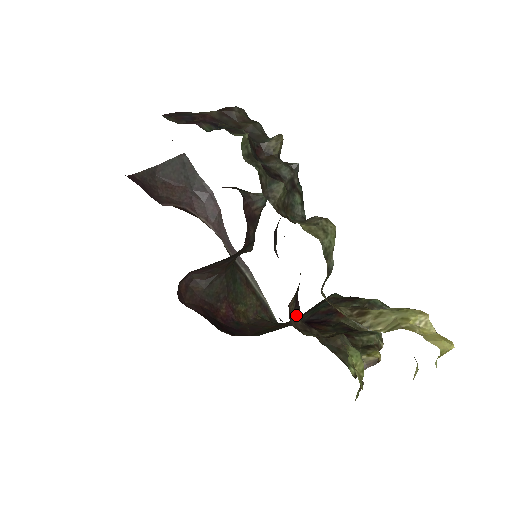
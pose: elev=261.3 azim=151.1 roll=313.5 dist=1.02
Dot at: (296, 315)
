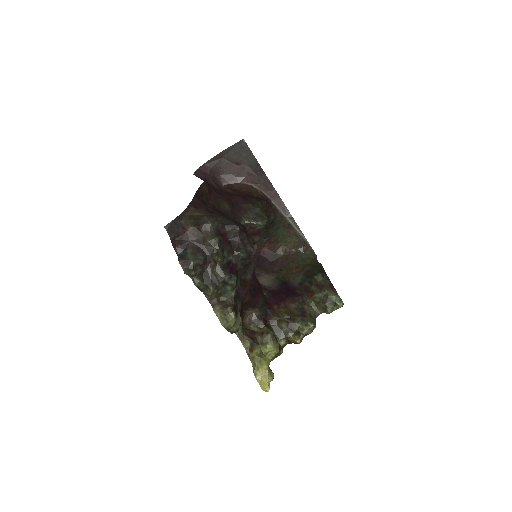
Dot at: (254, 312)
